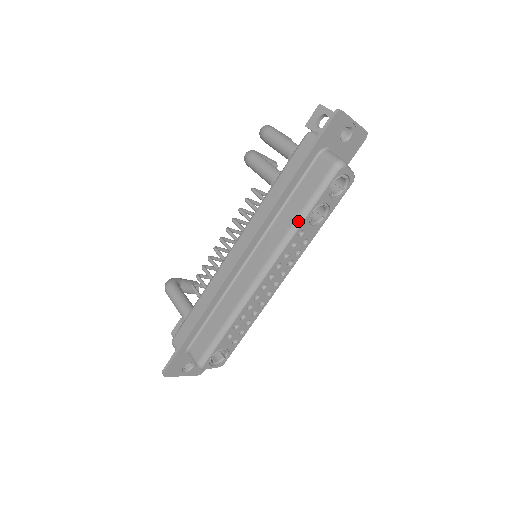
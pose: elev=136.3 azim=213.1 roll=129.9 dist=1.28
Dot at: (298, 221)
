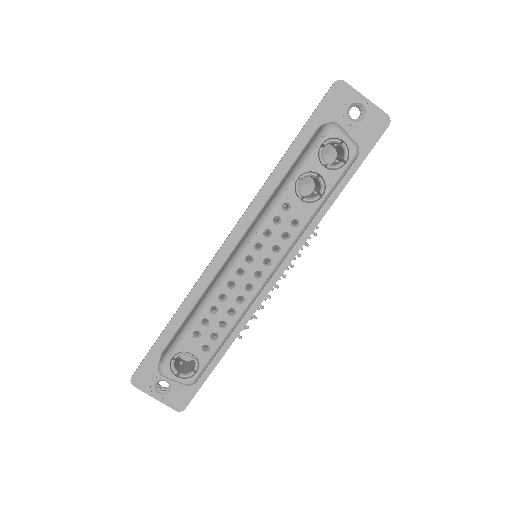
Dot at: (281, 189)
